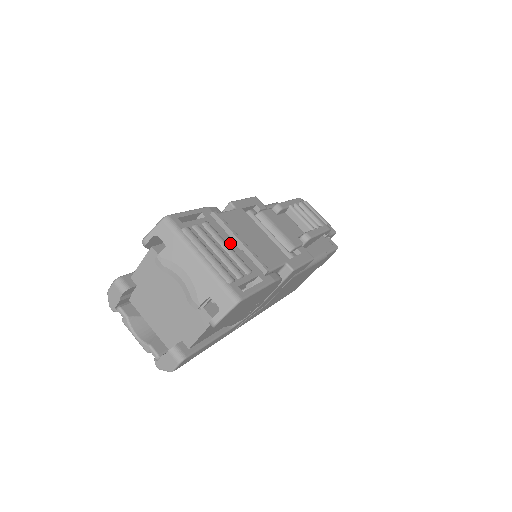
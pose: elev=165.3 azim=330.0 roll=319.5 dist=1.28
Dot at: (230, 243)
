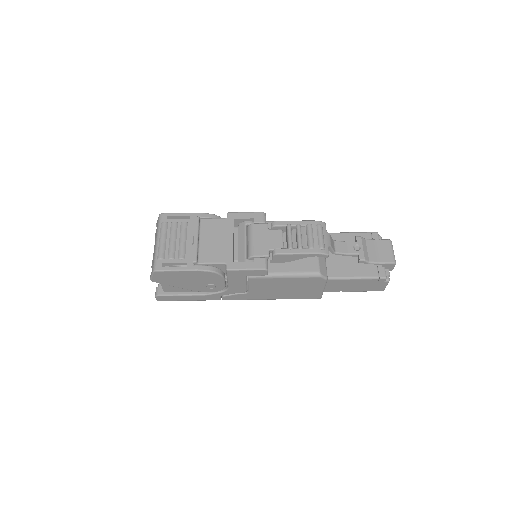
Dot at: (189, 238)
